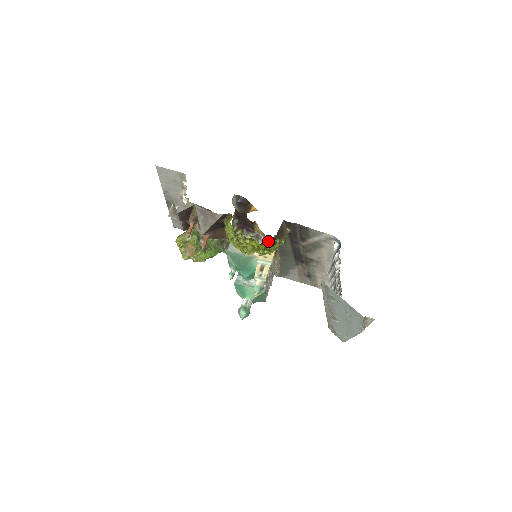
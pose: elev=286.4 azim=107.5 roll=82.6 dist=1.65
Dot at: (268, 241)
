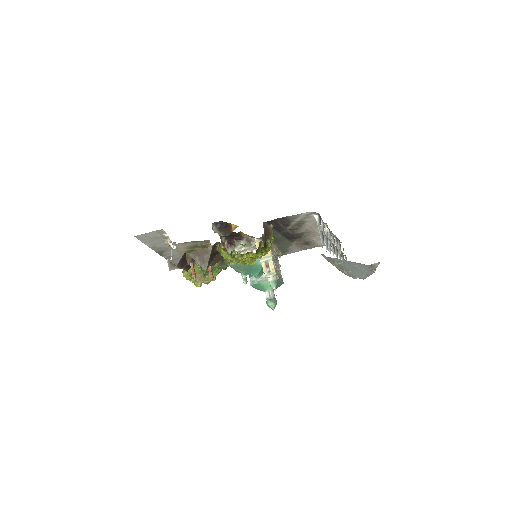
Dot at: (261, 247)
